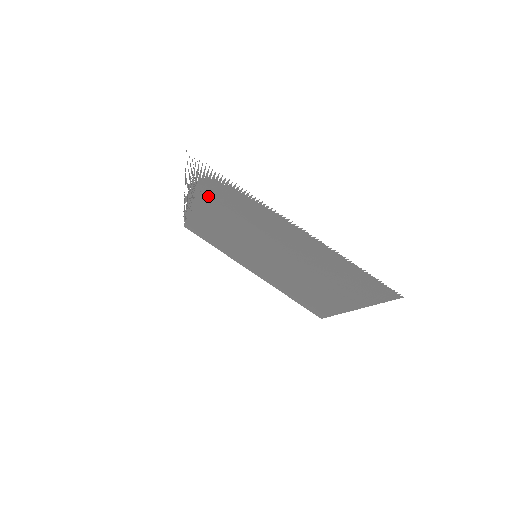
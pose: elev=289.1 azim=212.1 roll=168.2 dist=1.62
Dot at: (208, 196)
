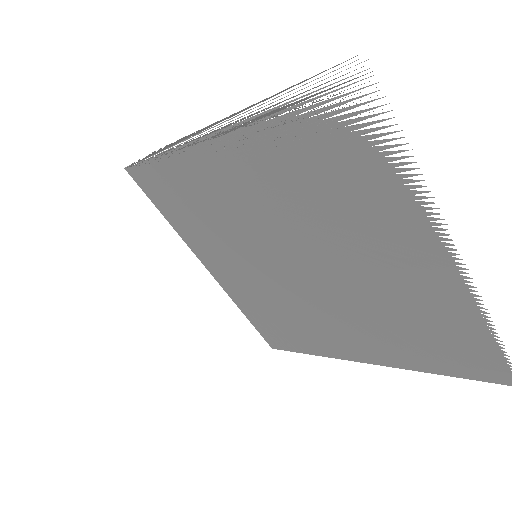
Dot at: (281, 148)
